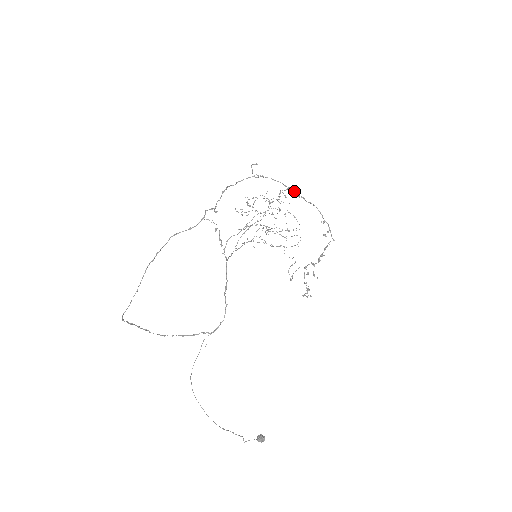
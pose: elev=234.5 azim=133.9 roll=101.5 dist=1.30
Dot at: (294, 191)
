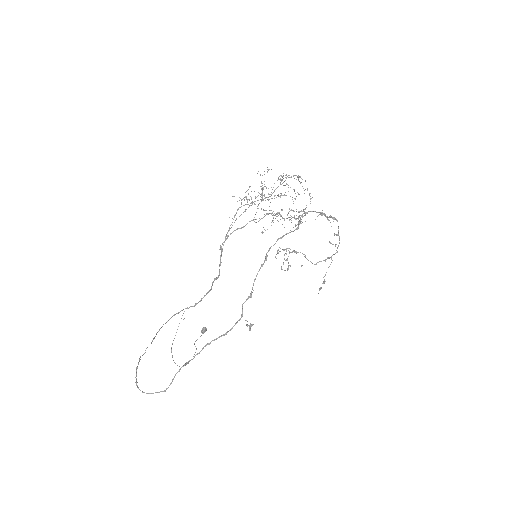
Dot at: (327, 217)
